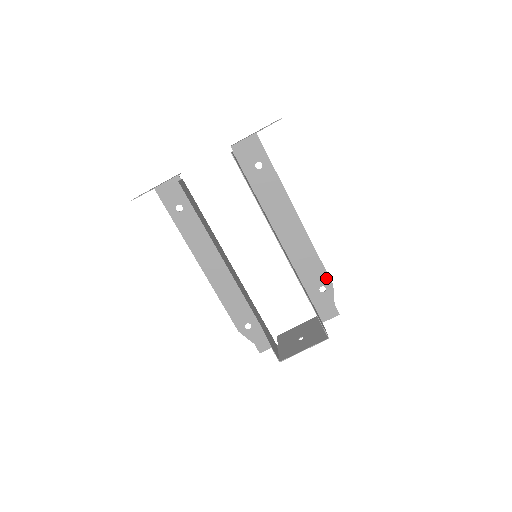
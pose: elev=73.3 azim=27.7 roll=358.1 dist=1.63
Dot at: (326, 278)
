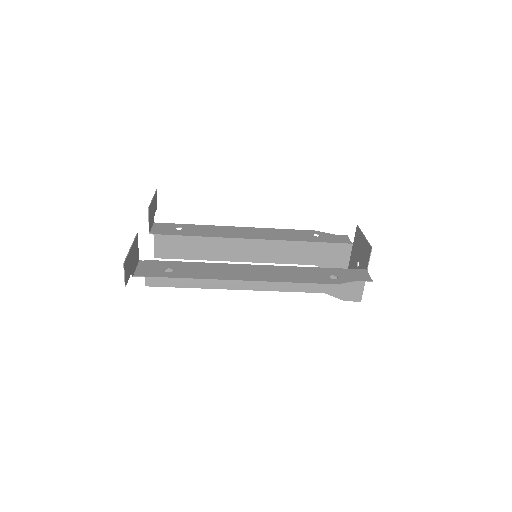
Dot at: (325, 282)
